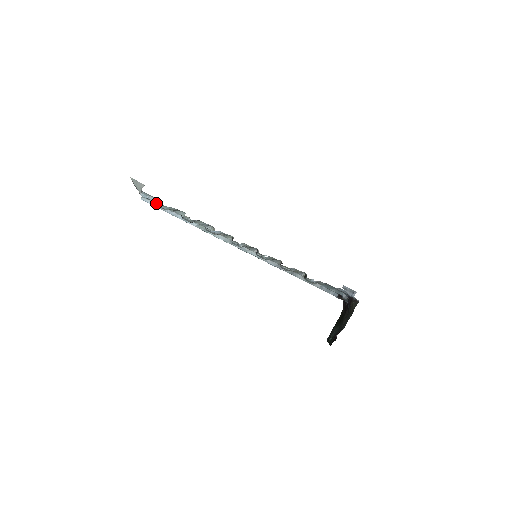
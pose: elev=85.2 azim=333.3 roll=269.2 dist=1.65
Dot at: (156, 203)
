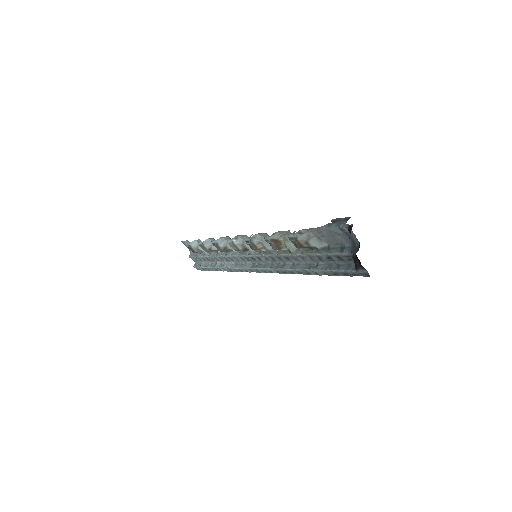
Dot at: (186, 243)
